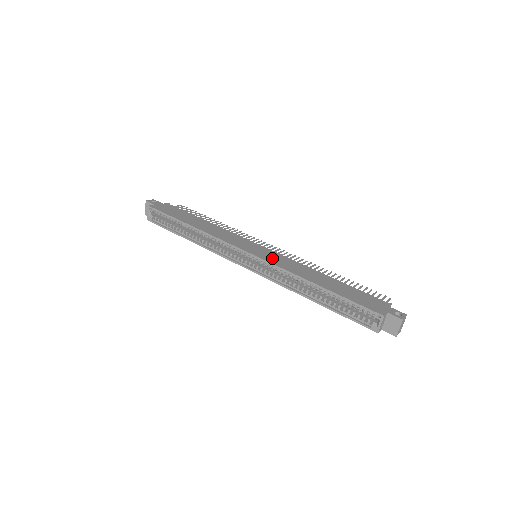
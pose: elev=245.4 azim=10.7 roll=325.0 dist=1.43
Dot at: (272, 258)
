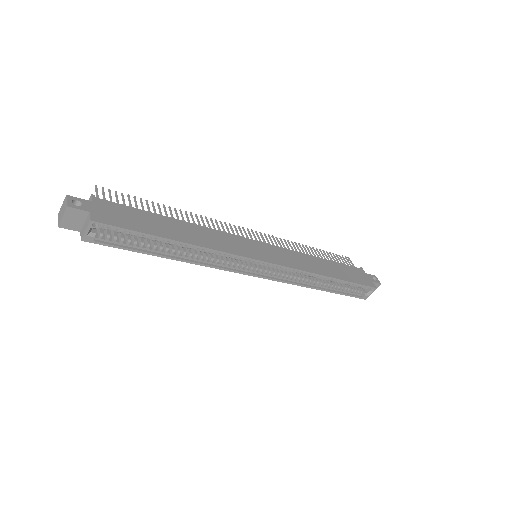
Dot at: (283, 258)
